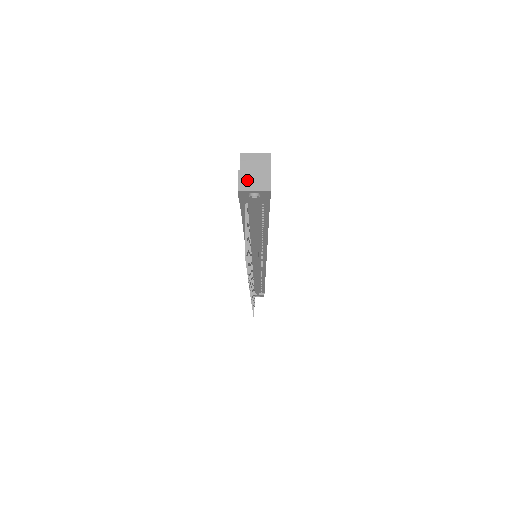
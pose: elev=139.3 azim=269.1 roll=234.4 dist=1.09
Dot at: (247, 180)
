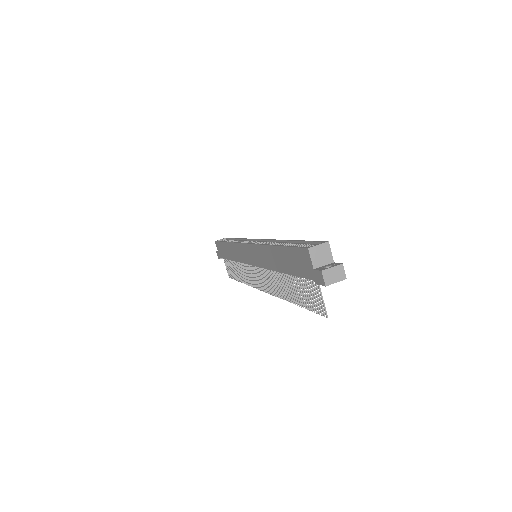
Dot at: (329, 276)
